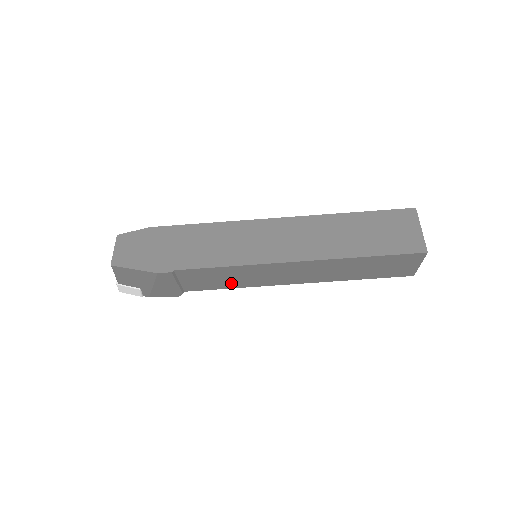
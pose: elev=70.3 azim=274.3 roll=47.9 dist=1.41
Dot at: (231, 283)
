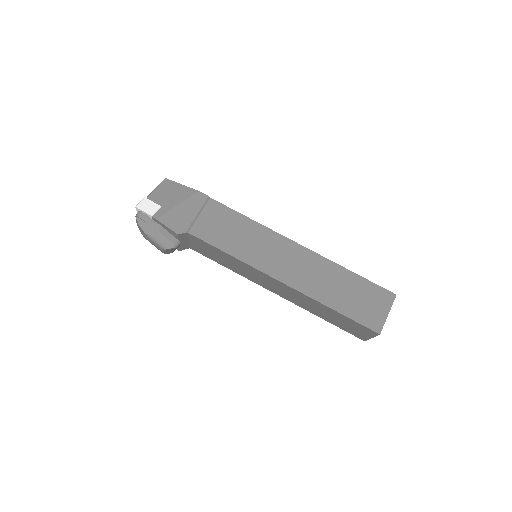
Dot at: (233, 245)
